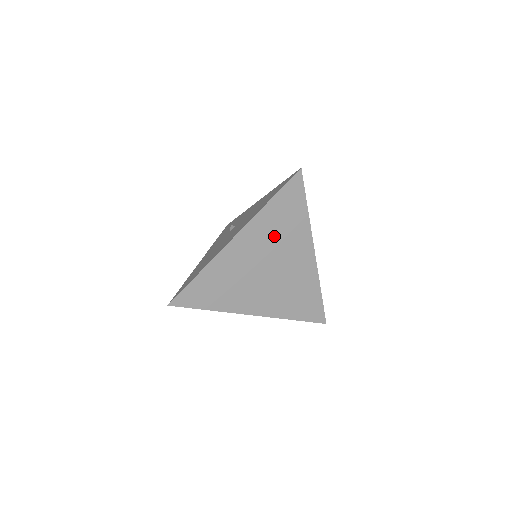
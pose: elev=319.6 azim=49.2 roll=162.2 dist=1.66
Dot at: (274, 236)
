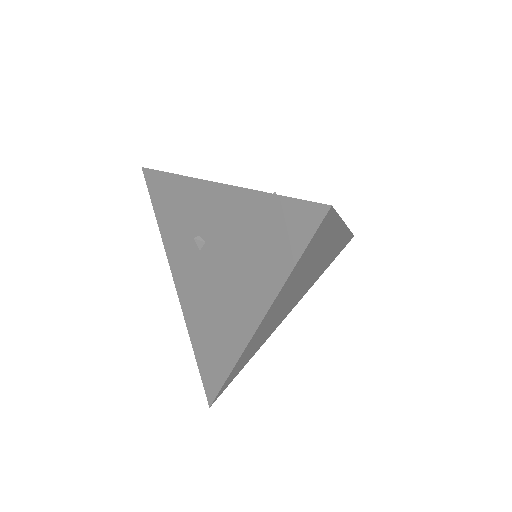
Dot at: (301, 274)
